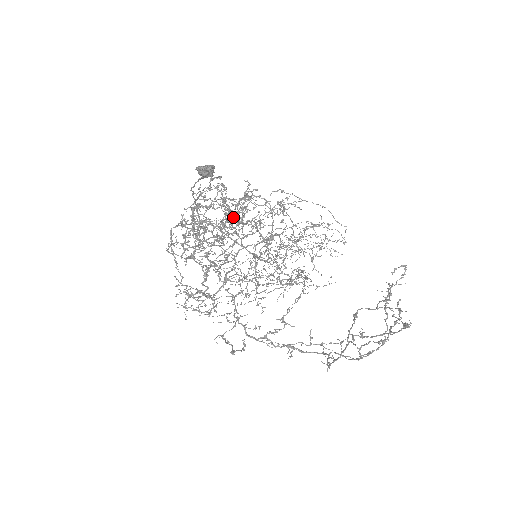
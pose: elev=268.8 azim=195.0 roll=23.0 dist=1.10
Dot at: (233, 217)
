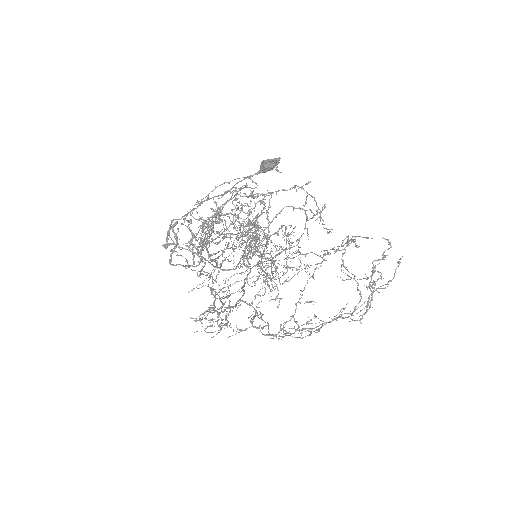
Dot at: (205, 231)
